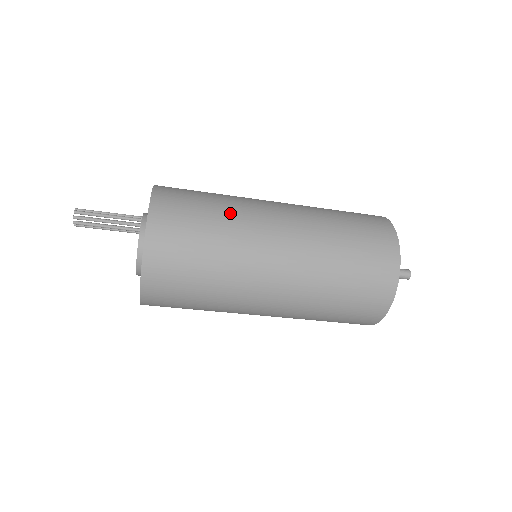
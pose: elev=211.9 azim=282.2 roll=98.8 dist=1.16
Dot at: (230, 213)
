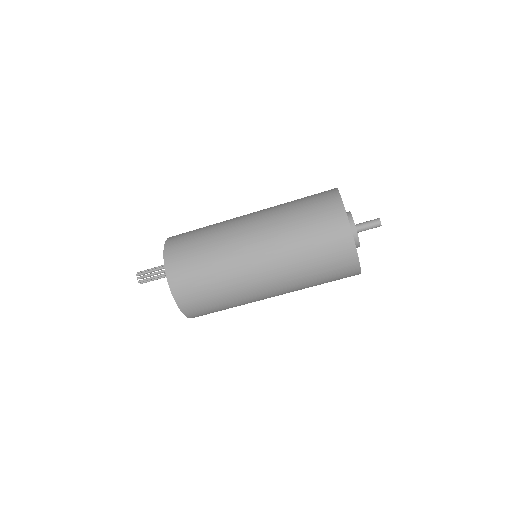
Dot at: (215, 235)
